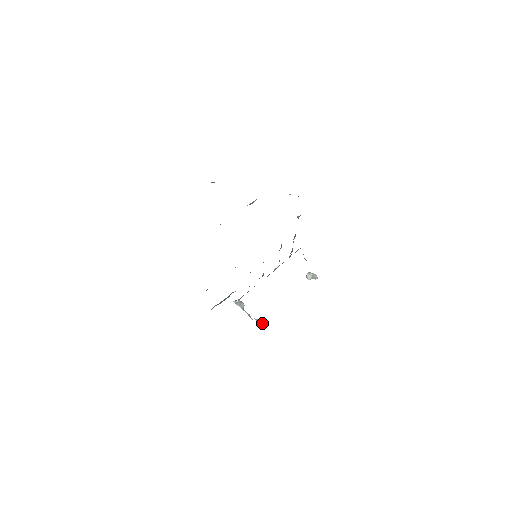
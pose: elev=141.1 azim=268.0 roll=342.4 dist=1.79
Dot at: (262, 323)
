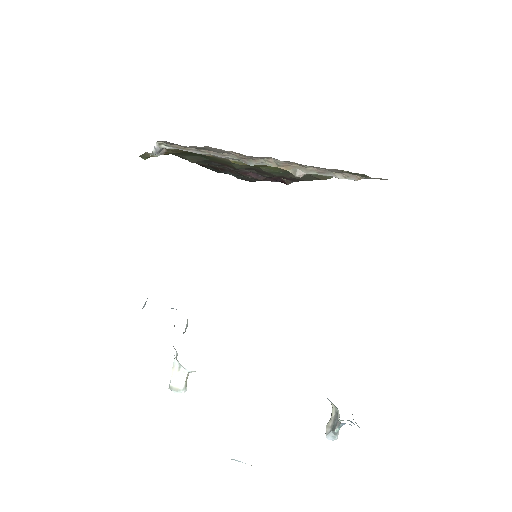
Dot at: (175, 357)
